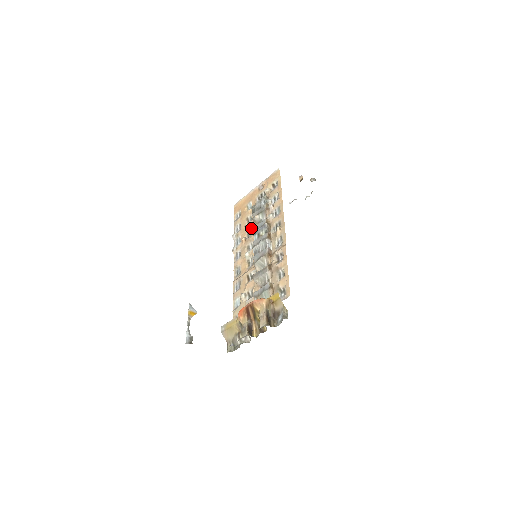
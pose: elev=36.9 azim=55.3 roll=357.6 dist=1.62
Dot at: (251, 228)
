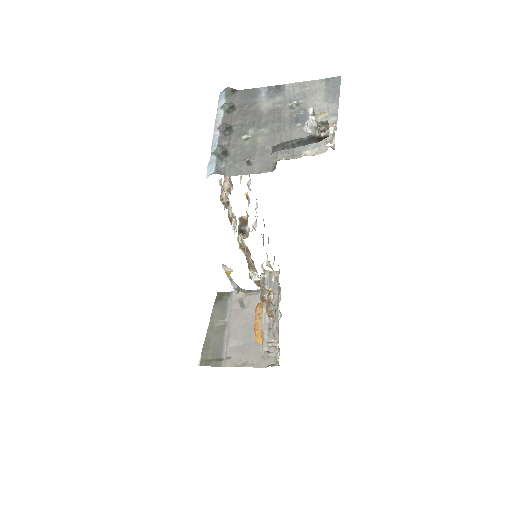
Dot at: occluded
